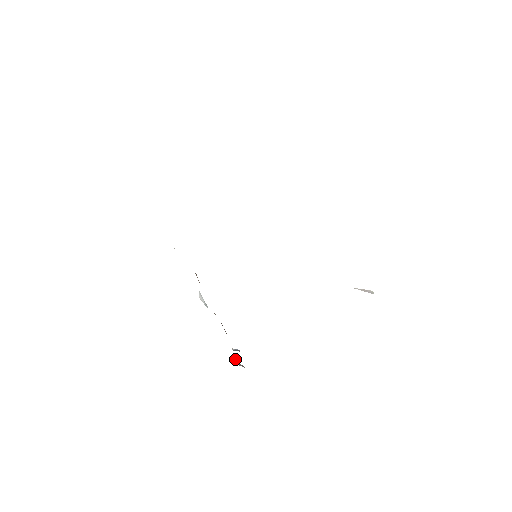
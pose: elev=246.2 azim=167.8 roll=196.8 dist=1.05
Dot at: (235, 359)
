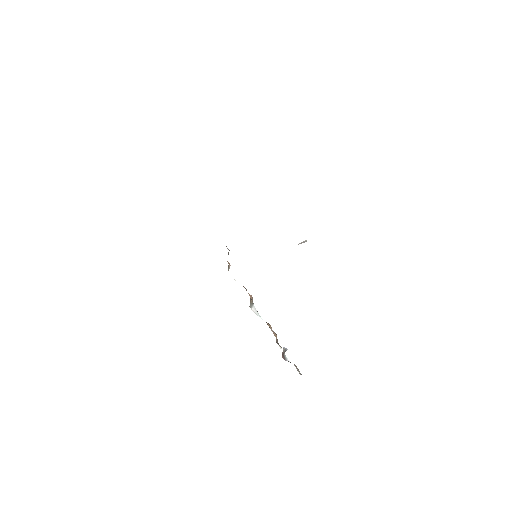
Dot at: (287, 359)
